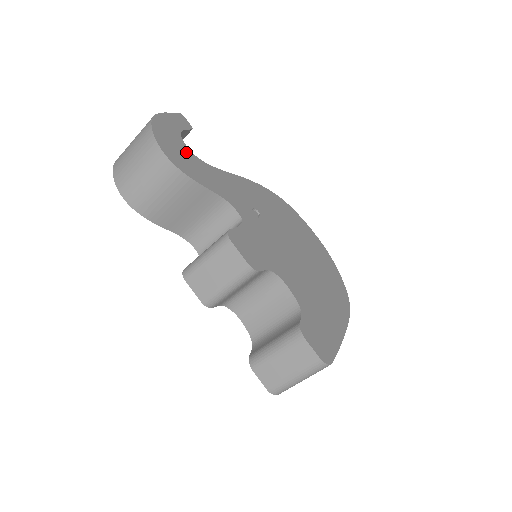
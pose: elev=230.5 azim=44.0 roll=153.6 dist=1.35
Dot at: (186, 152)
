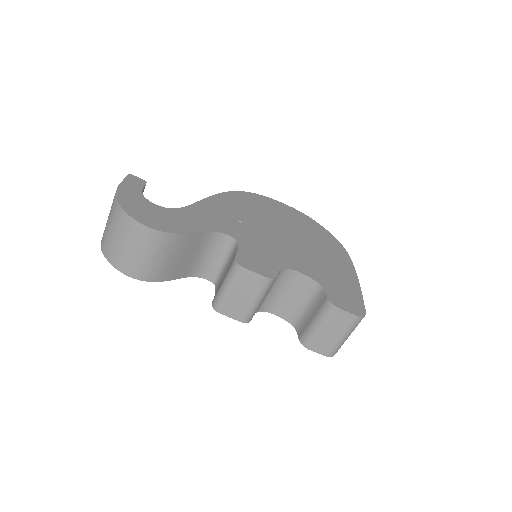
Dot at: (160, 211)
